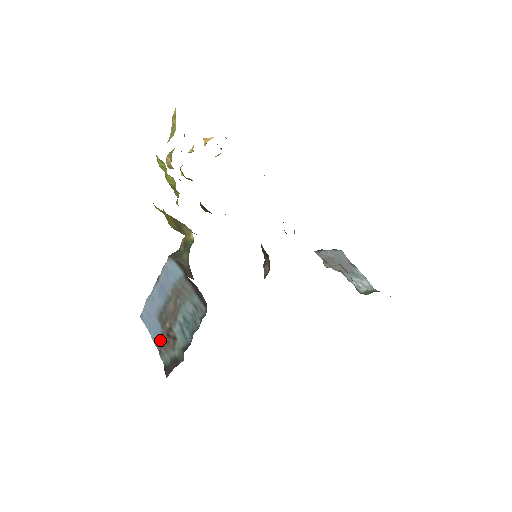
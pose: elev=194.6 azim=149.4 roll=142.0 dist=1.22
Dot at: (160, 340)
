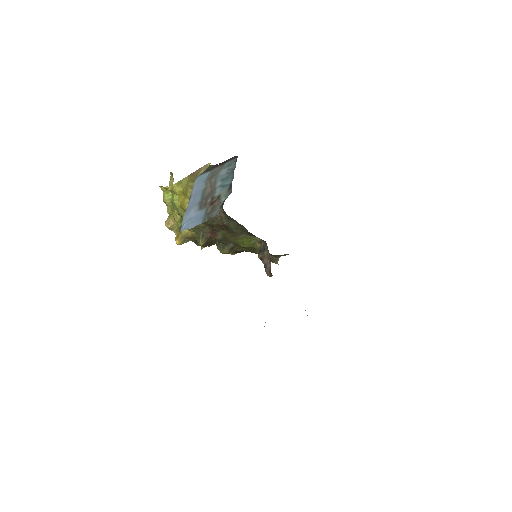
Dot at: (205, 215)
